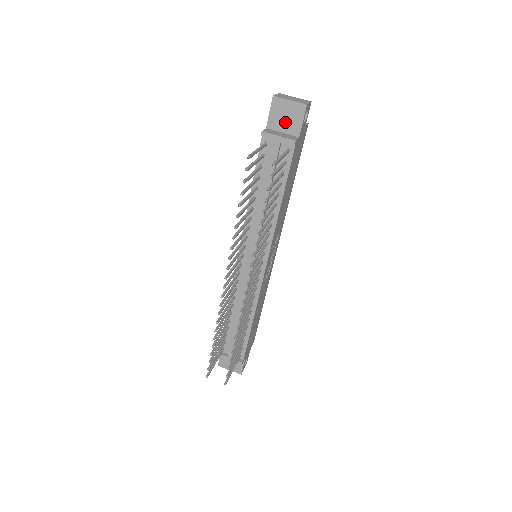
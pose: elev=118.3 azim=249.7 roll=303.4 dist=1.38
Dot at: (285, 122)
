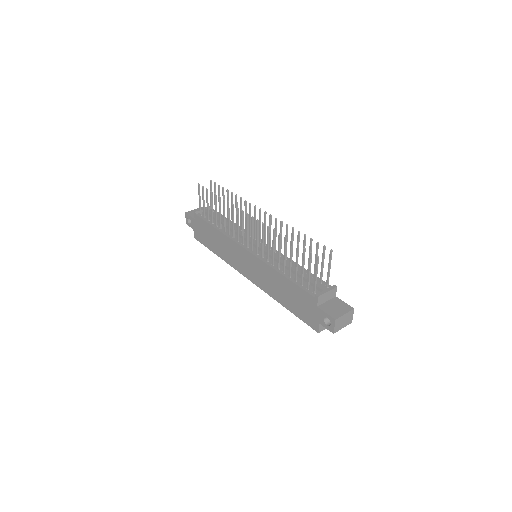
Dot at: occluded
